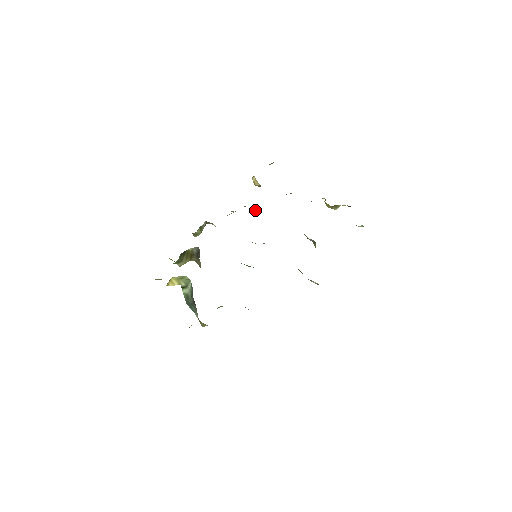
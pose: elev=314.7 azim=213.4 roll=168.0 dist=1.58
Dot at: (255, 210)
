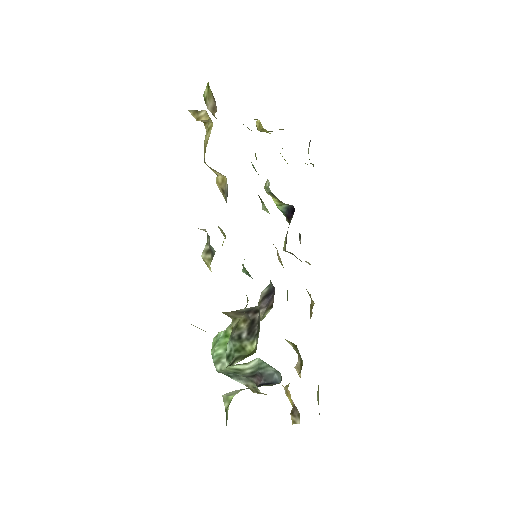
Dot at: (223, 175)
